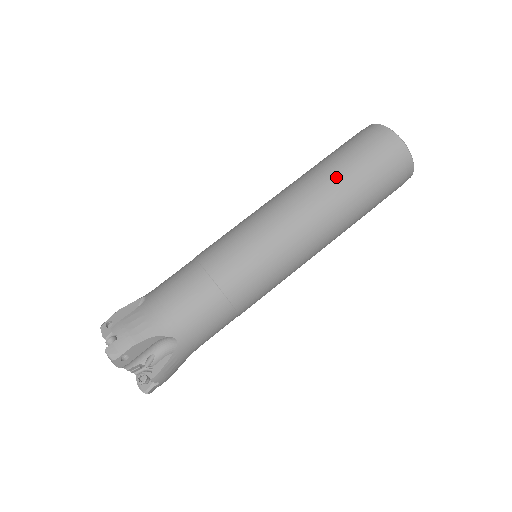
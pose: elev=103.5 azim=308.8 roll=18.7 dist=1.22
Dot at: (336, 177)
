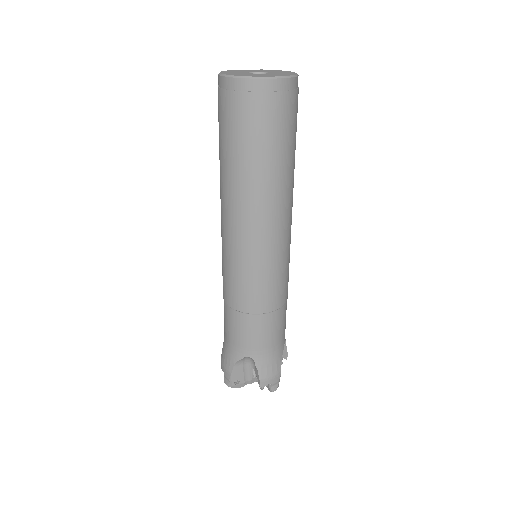
Dot at: (280, 170)
